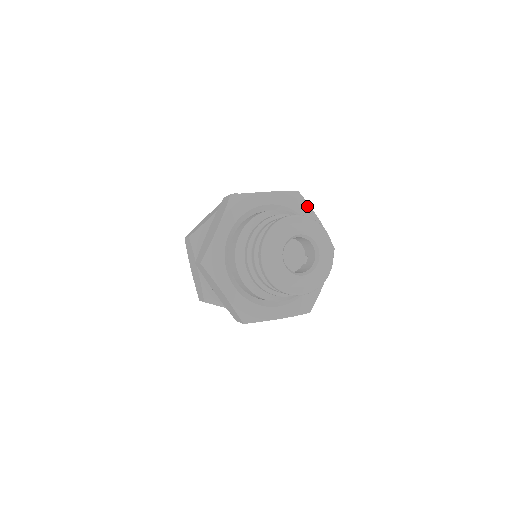
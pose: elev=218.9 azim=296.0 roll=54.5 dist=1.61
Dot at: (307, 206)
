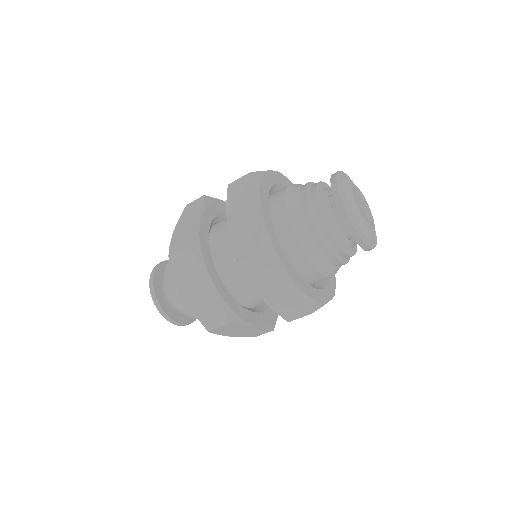
Dot at: occluded
